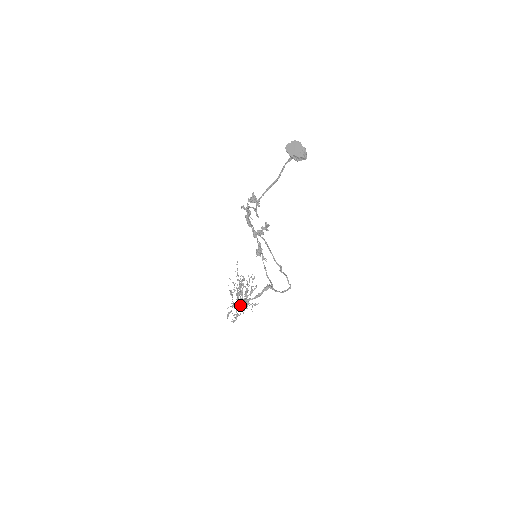
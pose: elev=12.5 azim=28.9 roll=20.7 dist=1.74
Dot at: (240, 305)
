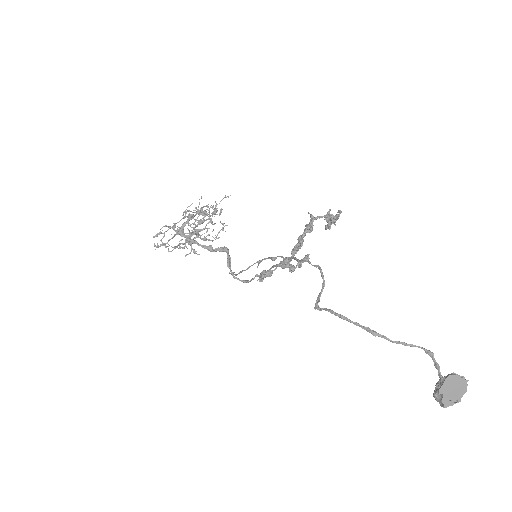
Dot at: (180, 234)
